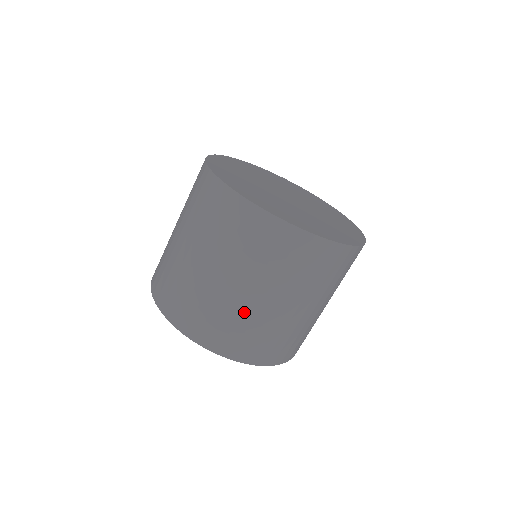
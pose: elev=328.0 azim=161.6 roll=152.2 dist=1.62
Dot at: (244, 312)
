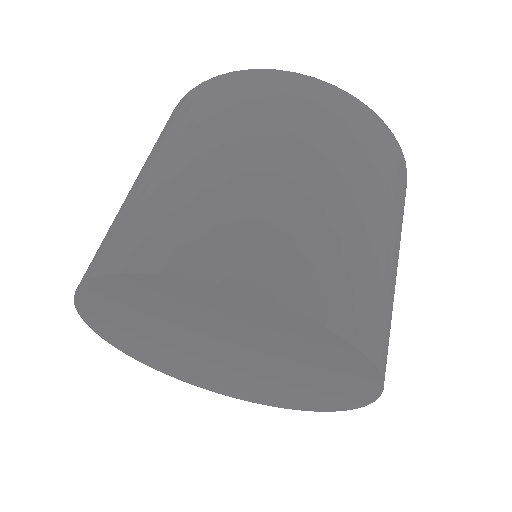
Dot at: (348, 233)
